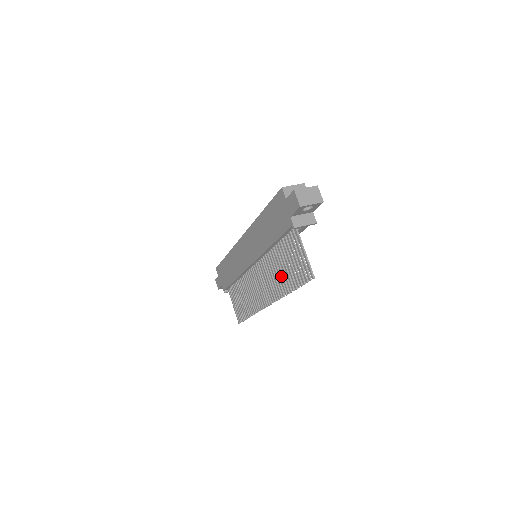
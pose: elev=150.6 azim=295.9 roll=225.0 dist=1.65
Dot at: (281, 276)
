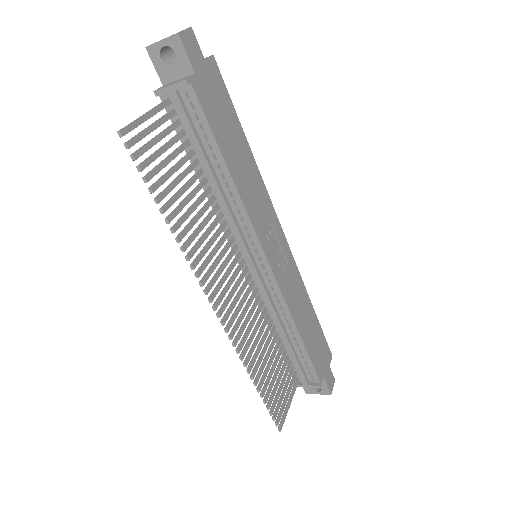
Dot at: (192, 220)
